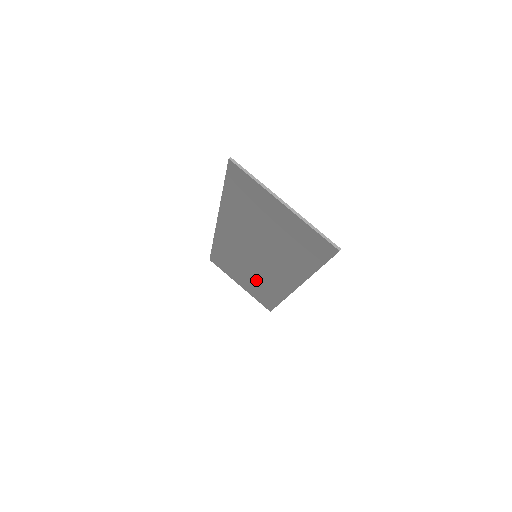
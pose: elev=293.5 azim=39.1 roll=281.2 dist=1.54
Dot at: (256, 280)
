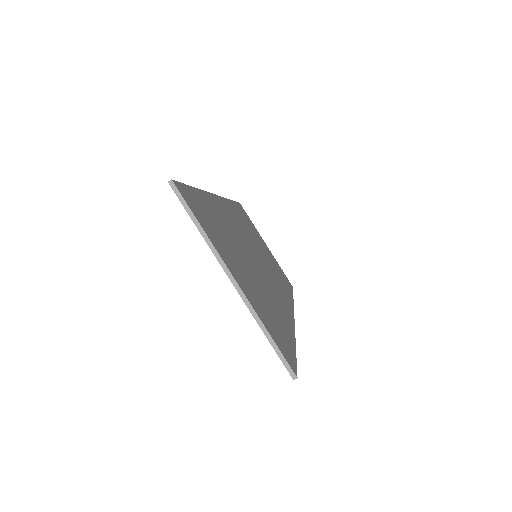
Dot at: occluded
